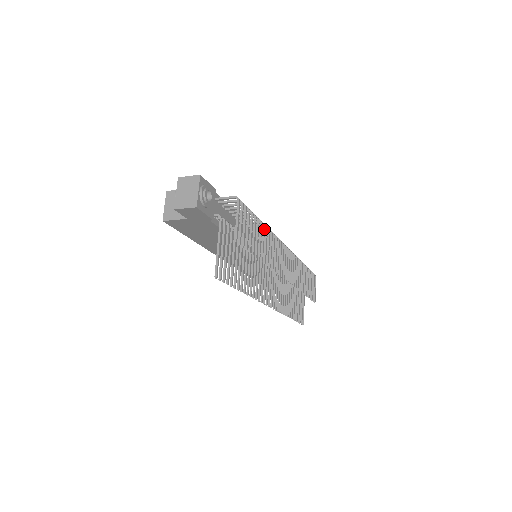
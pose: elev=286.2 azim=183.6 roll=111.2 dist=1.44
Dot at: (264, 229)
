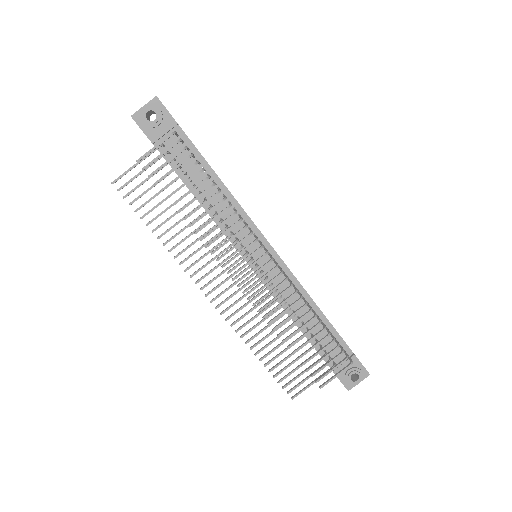
Dot at: (213, 196)
